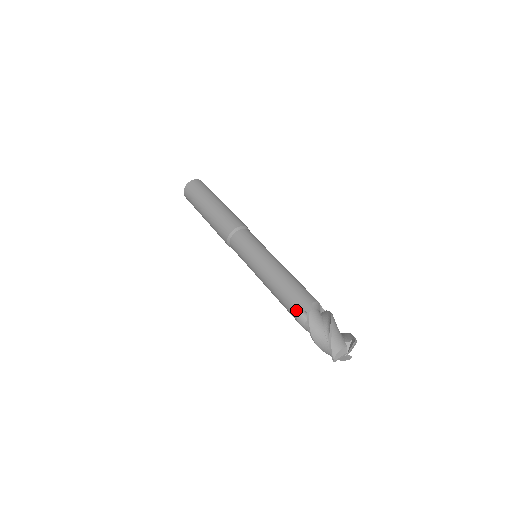
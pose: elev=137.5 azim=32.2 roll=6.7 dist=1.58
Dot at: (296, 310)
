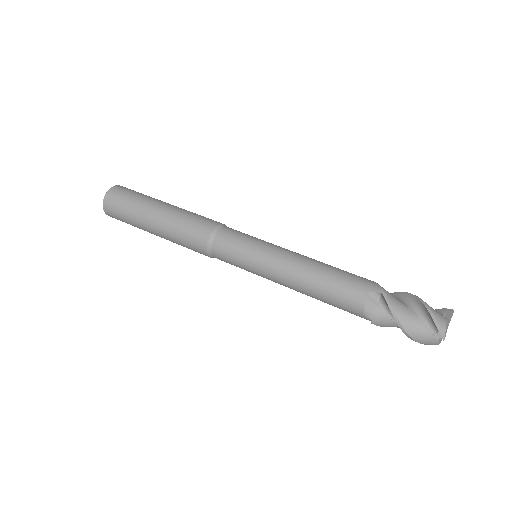
Dot at: (362, 294)
